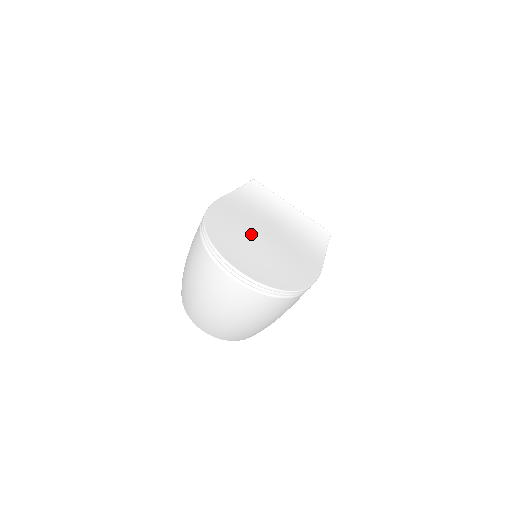
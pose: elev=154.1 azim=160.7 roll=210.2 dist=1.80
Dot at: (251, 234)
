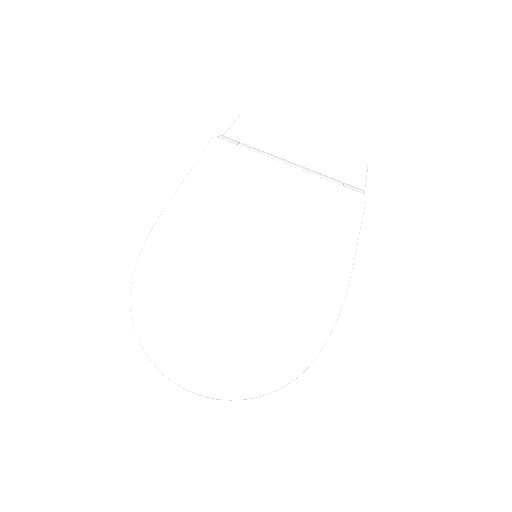
Dot at: (211, 285)
